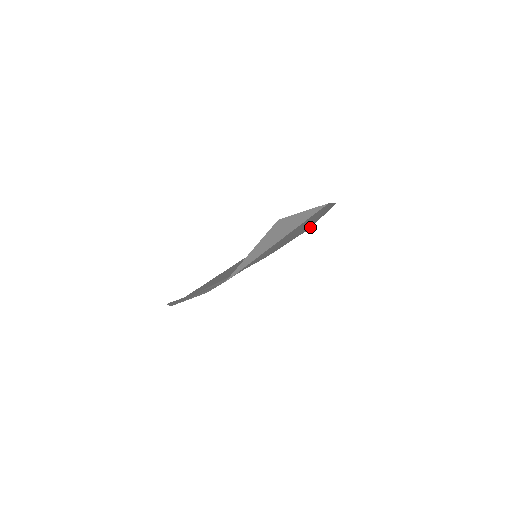
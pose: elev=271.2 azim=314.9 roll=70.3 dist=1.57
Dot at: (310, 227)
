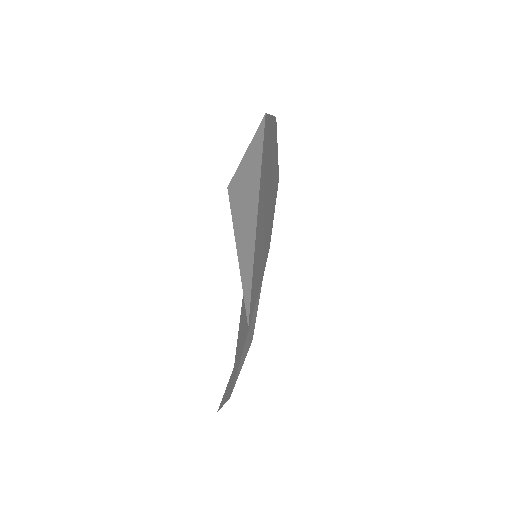
Dot at: (278, 173)
